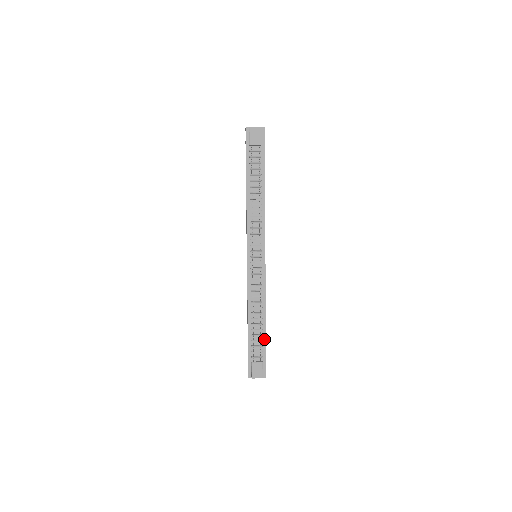
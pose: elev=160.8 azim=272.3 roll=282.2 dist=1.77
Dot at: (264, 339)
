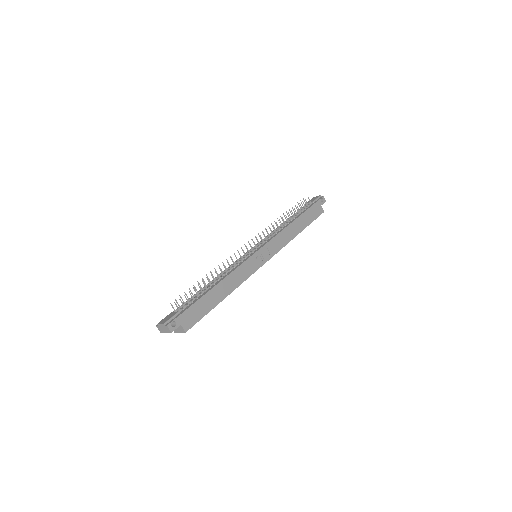
Dot at: (200, 298)
